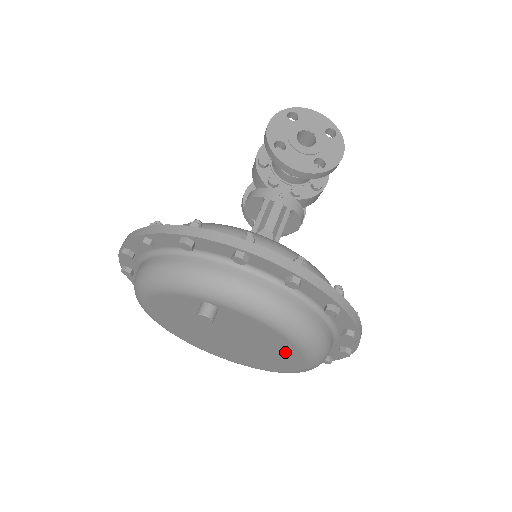
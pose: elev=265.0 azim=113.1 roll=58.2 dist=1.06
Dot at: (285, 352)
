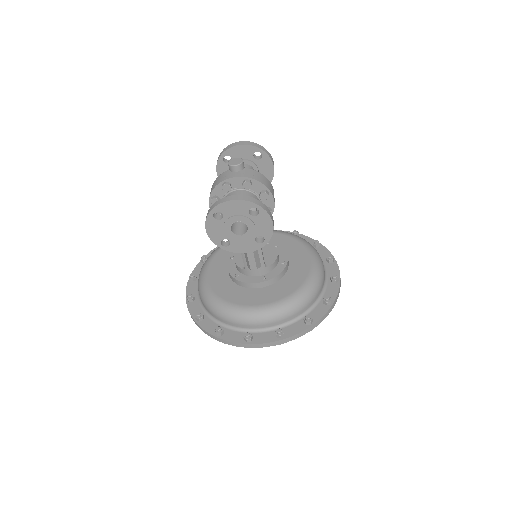
Dot at: occluded
